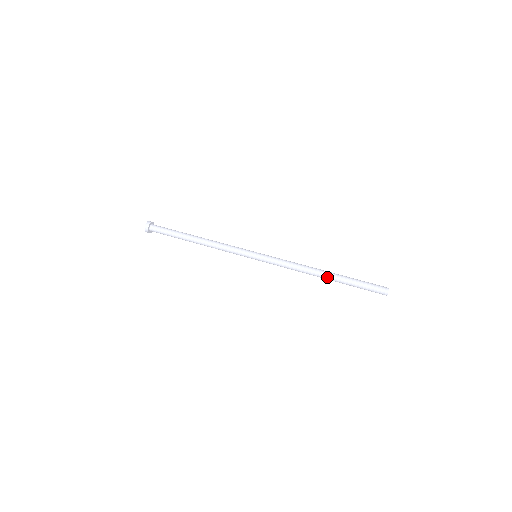
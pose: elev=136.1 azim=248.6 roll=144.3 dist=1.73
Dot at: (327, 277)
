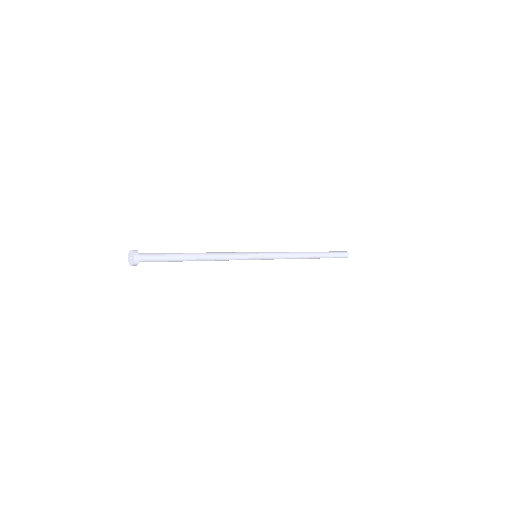
Dot at: (313, 253)
